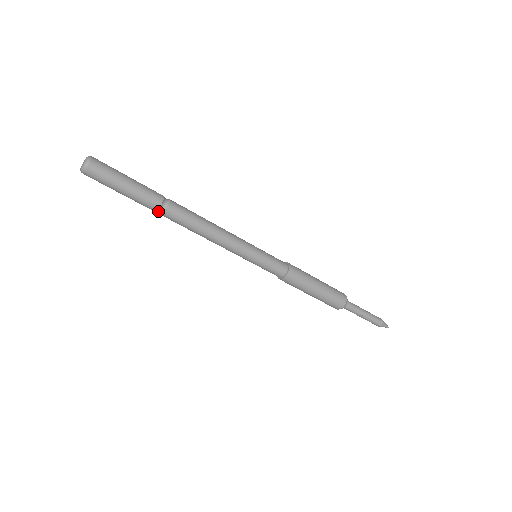
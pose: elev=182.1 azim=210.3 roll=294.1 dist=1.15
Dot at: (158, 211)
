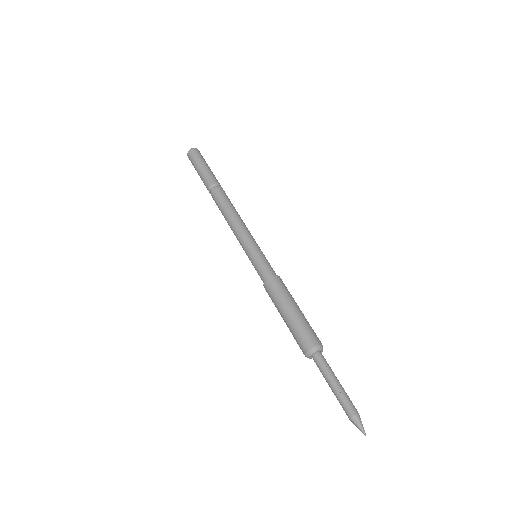
Dot at: (210, 192)
